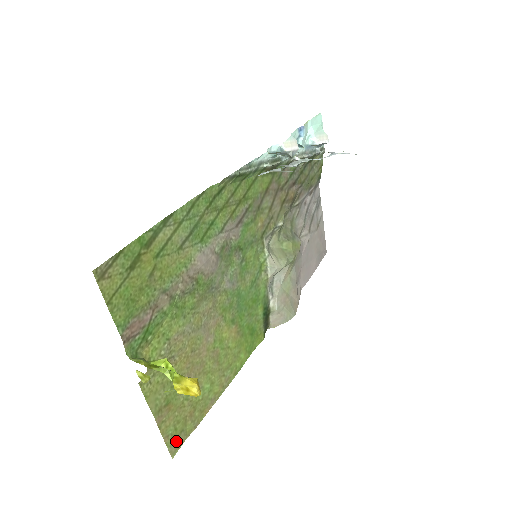
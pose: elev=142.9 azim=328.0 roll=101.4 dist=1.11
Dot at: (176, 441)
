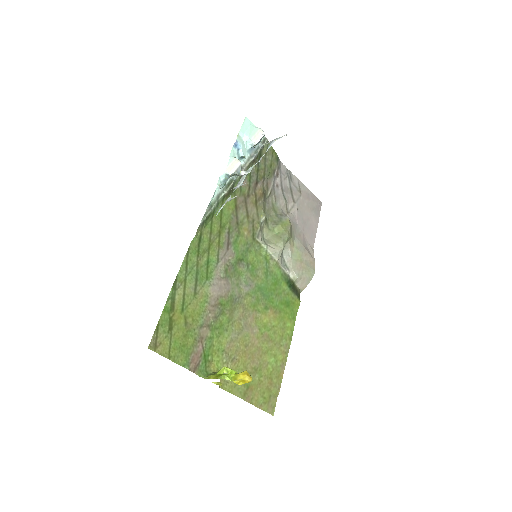
Dot at: (269, 405)
